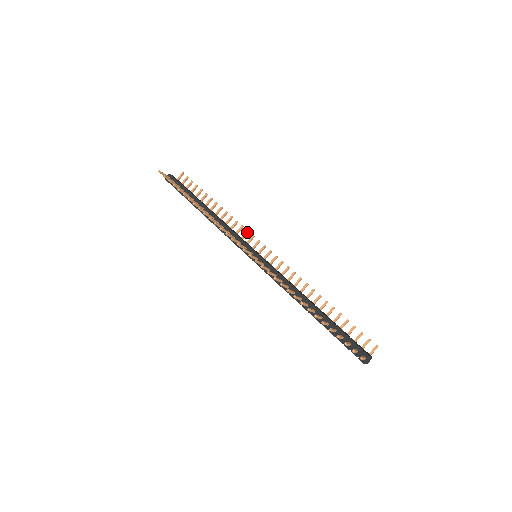
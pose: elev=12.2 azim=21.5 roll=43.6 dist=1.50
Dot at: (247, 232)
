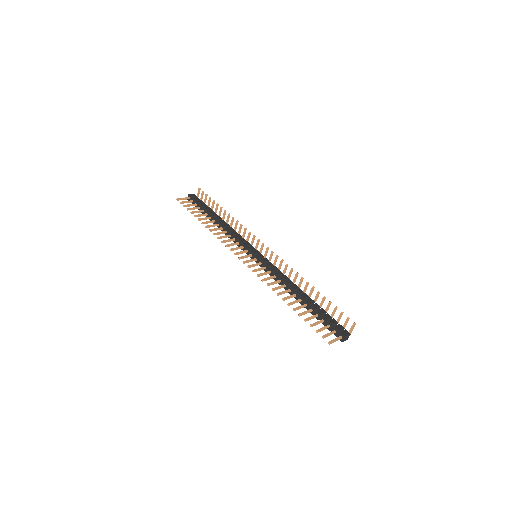
Dot at: (249, 233)
